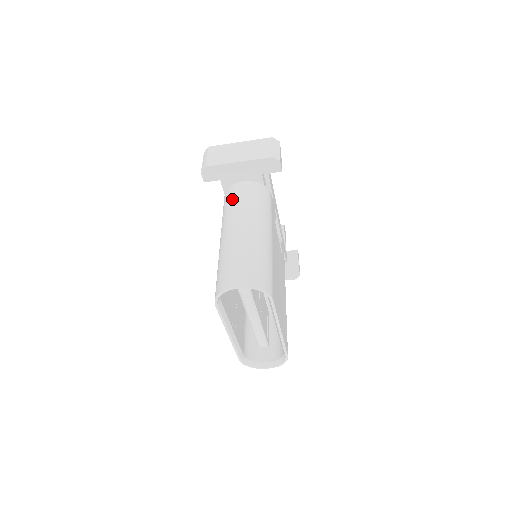
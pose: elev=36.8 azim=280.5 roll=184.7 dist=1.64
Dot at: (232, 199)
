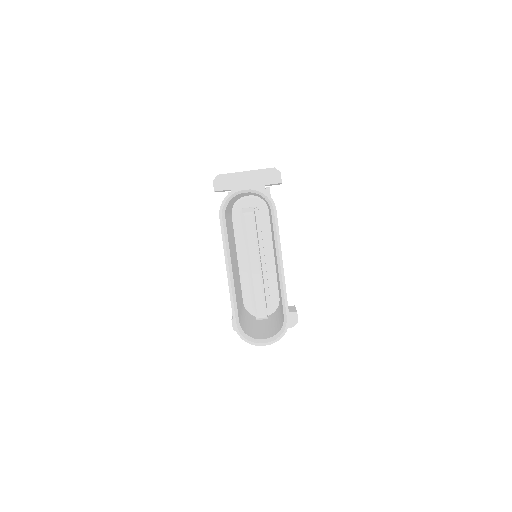
Dot at: occluded
